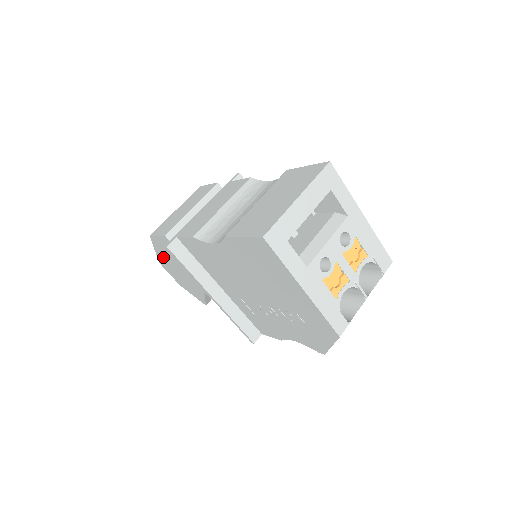
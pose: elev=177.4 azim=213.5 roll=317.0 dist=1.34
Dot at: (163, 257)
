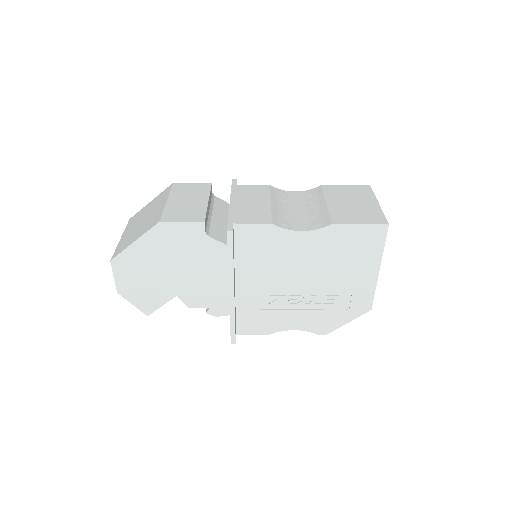
Dot at: (142, 251)
